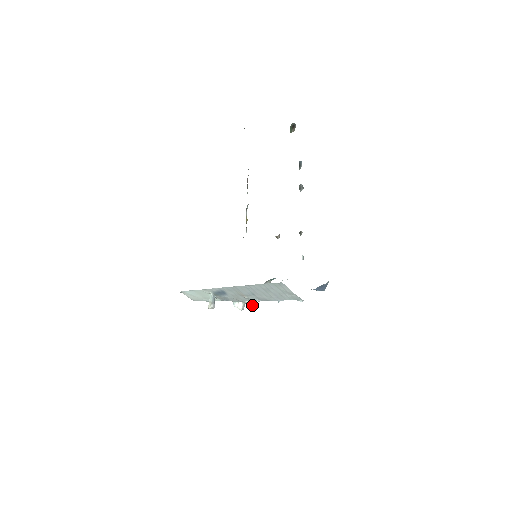
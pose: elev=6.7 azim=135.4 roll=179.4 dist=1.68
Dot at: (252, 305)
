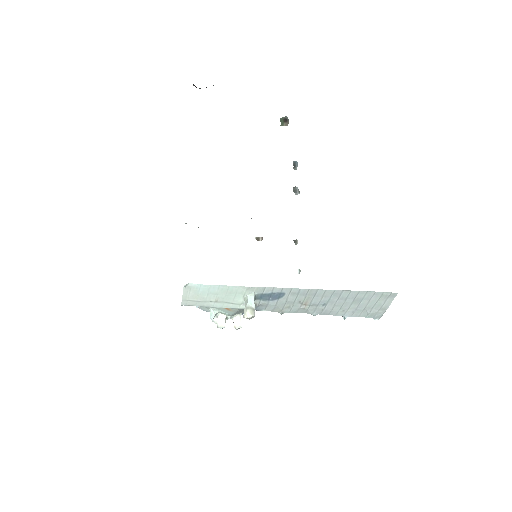
Dot at: (239, 322)
